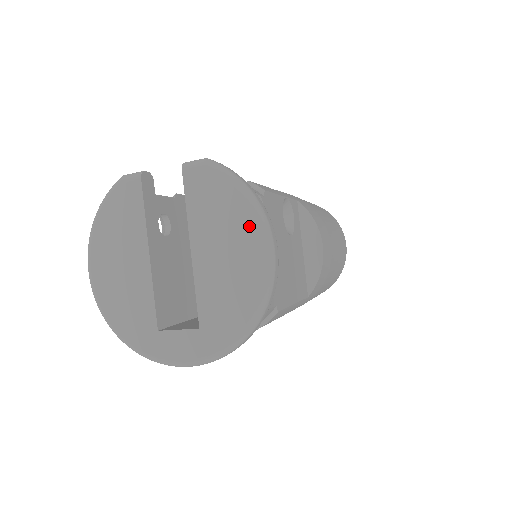
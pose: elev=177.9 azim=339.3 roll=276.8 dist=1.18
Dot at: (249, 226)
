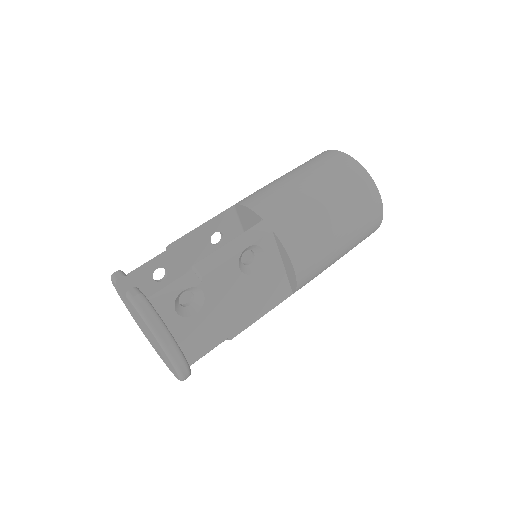
Dot at: (159, 345)
